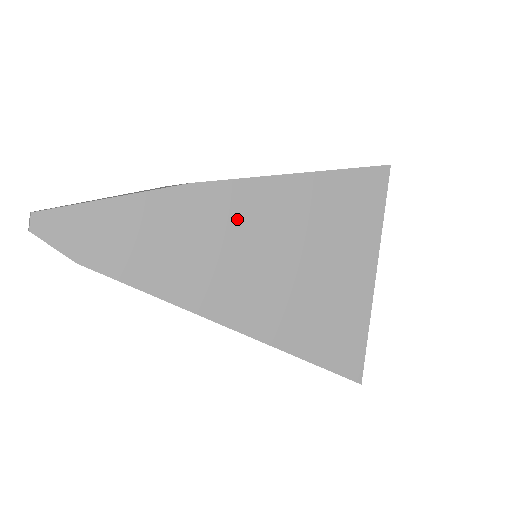
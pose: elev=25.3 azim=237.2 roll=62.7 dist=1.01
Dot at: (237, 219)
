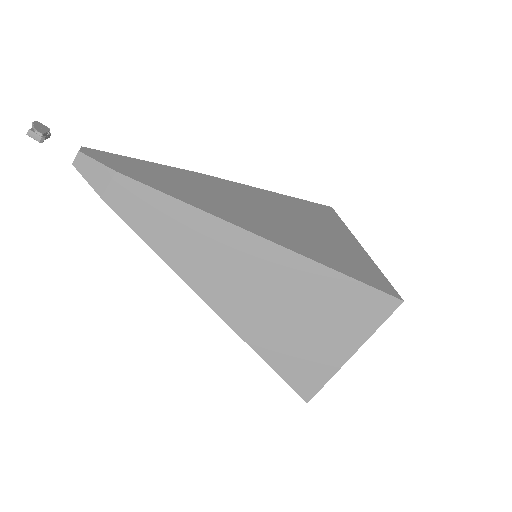
Dot at: (238, 194)
